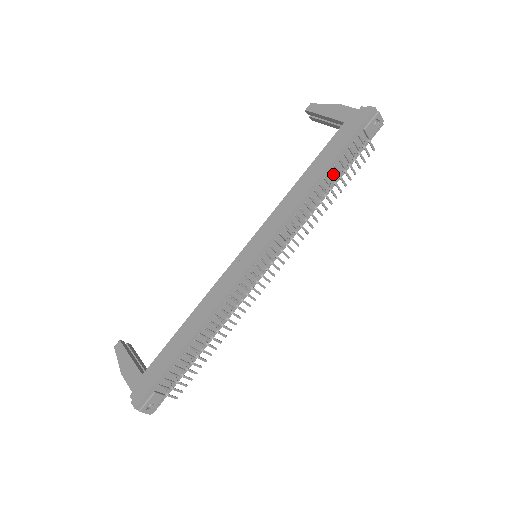
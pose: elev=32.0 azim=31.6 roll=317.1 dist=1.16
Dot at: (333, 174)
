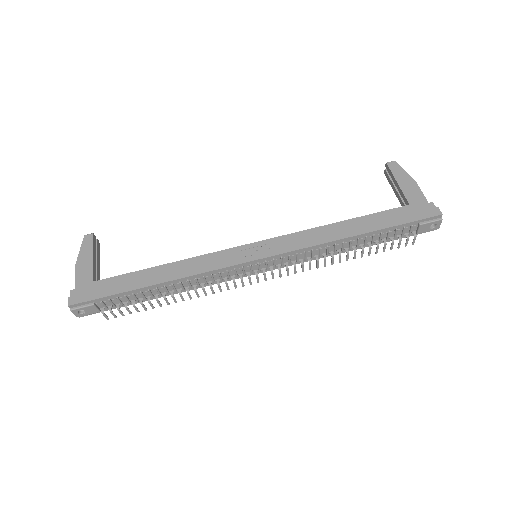
Dot at: (367, 240)
